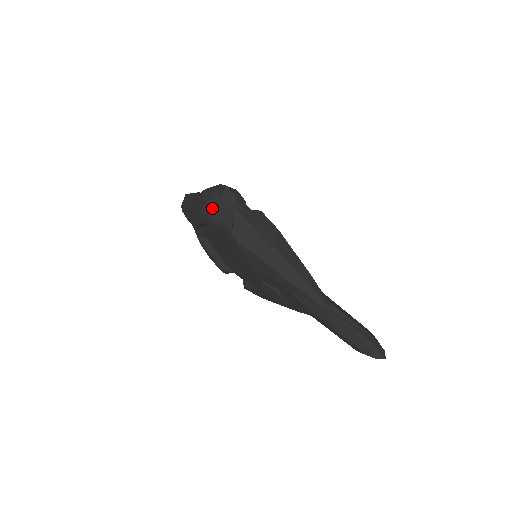
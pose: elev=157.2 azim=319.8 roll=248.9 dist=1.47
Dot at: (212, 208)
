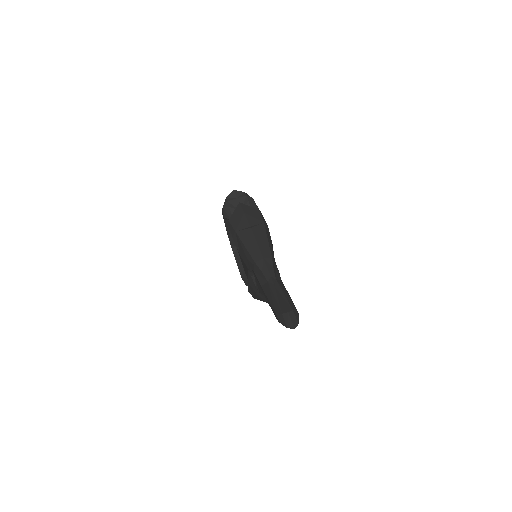
Dot at: (227, 203)
